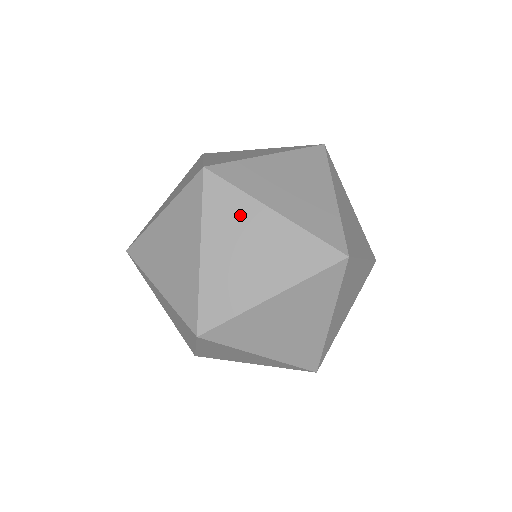
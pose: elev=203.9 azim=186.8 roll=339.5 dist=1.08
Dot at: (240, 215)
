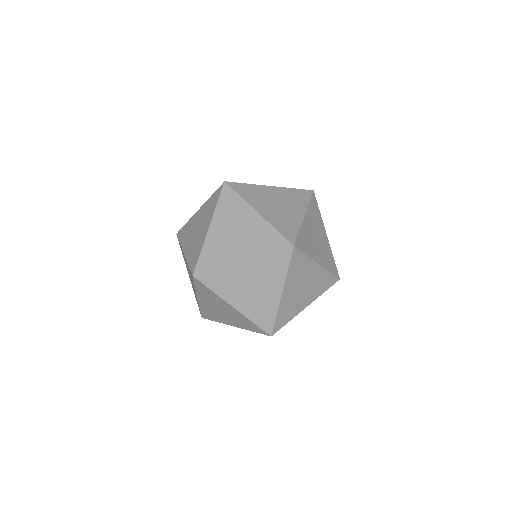
Dot at: (215, 299)
